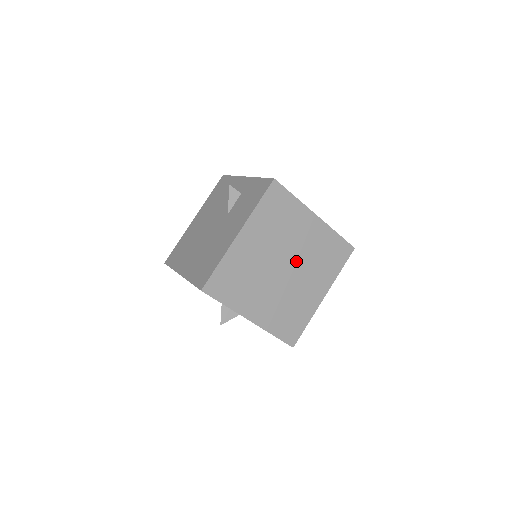
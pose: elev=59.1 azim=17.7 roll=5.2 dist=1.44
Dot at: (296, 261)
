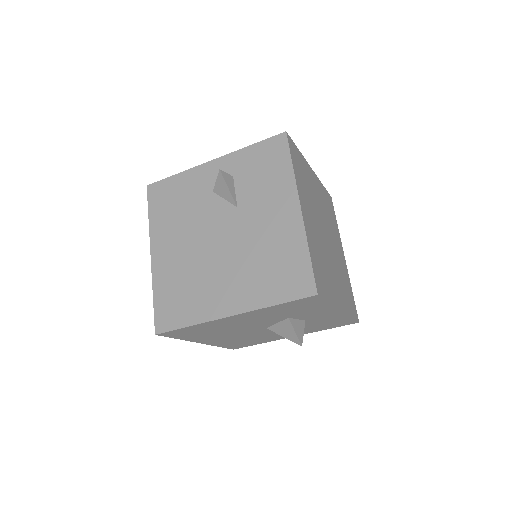
Dot at: (325, 225)
